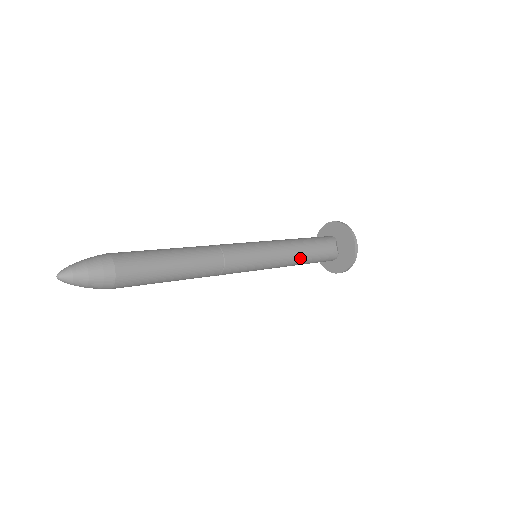
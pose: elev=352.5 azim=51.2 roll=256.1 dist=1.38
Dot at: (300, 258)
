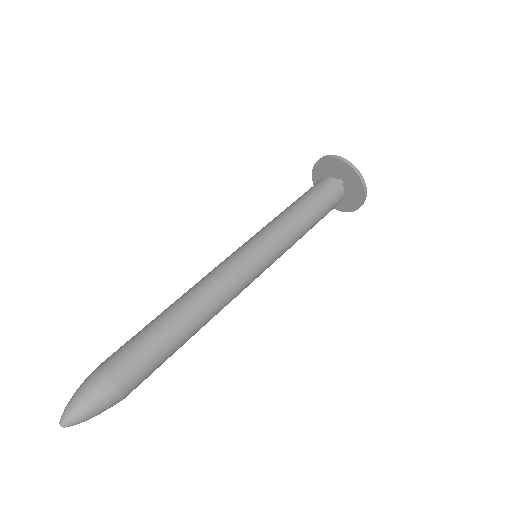
Dot at: occluded
